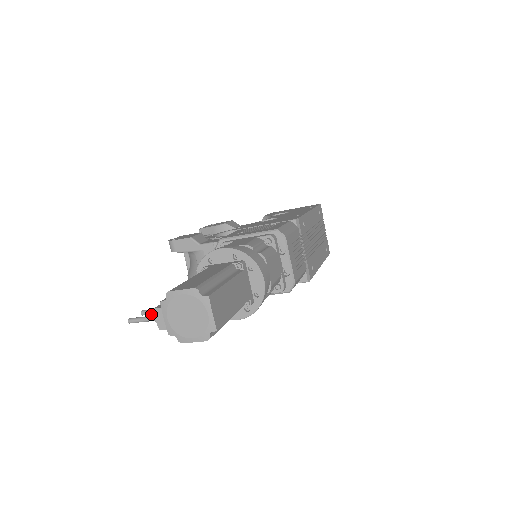
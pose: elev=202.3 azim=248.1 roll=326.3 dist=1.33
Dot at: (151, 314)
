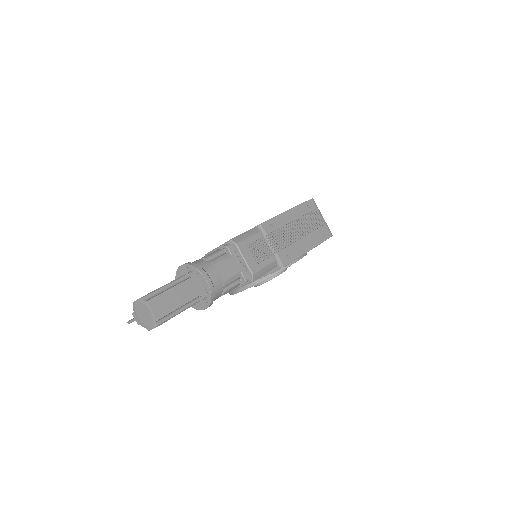
Dot at: occluded
